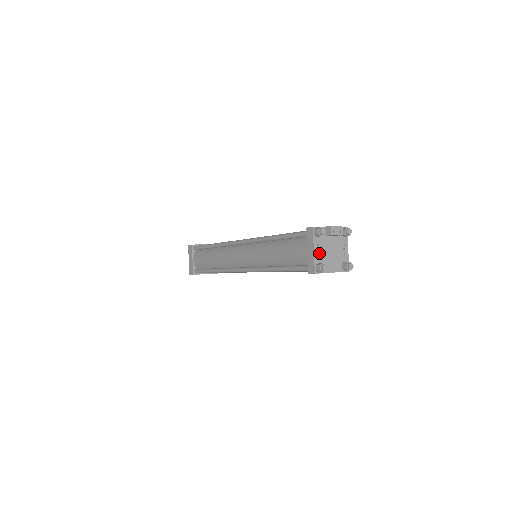
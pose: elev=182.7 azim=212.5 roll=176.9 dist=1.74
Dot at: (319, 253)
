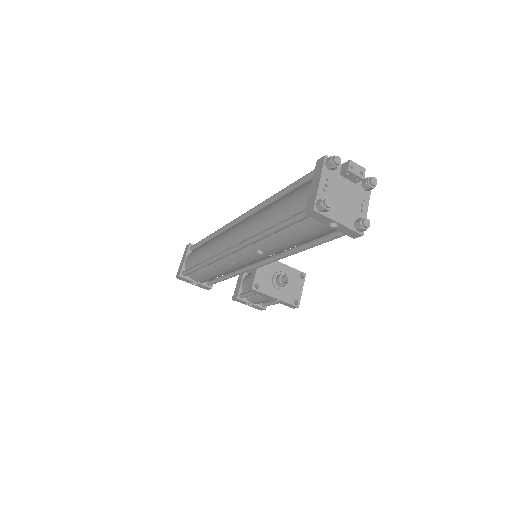
Dot at: (326, 189)
